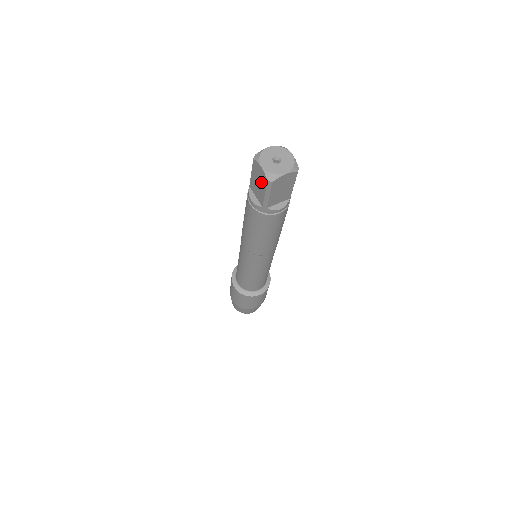
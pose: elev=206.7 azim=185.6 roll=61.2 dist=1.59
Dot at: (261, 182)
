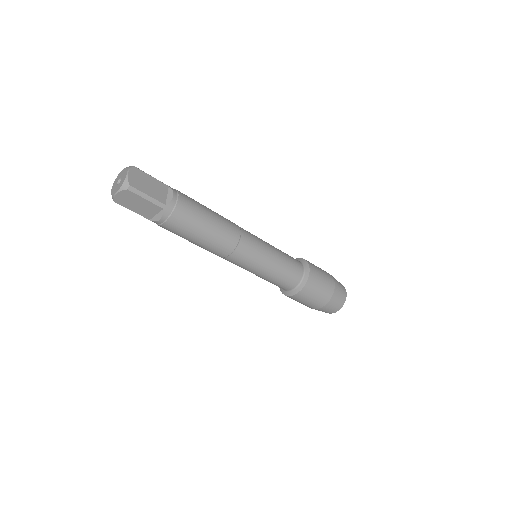
Dot at: (134, 200)
